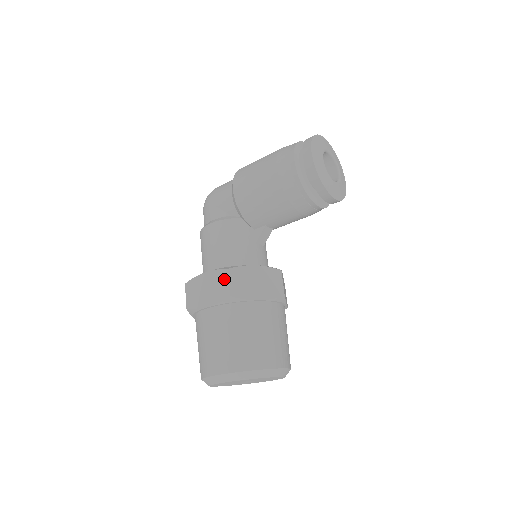
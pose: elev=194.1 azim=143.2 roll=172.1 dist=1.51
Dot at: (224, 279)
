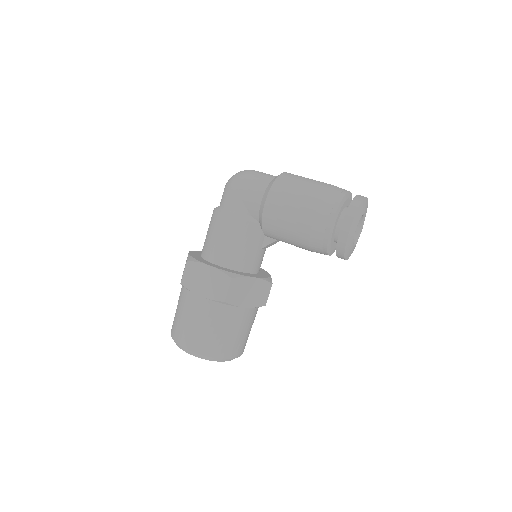
Dot at: (225, 284)
